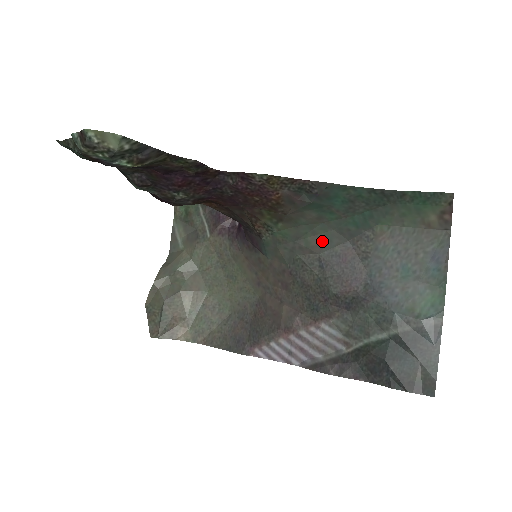
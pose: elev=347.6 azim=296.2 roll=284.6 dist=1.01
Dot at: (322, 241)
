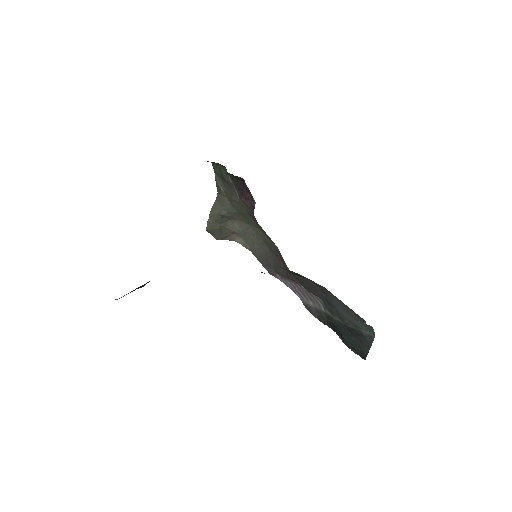
Dot at: (293, 273)
